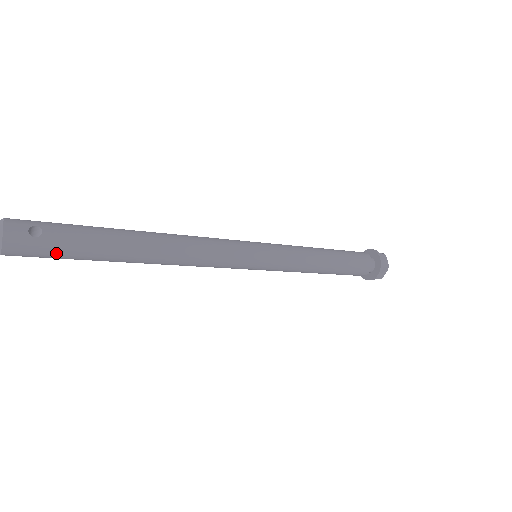
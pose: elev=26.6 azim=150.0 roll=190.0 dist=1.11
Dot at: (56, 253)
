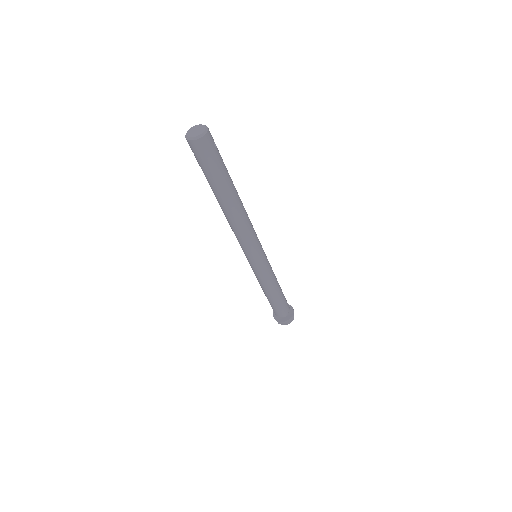
Dot at: (214, 163)
